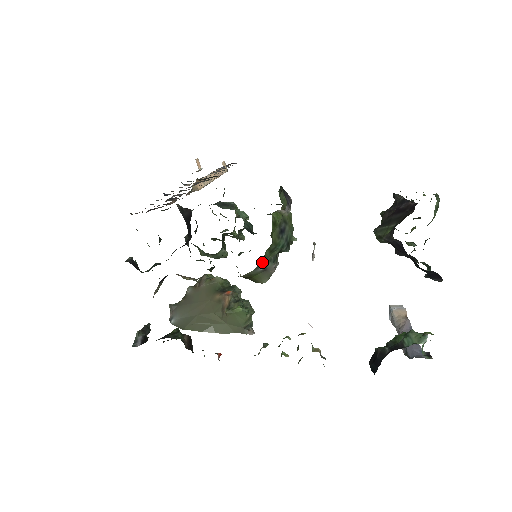
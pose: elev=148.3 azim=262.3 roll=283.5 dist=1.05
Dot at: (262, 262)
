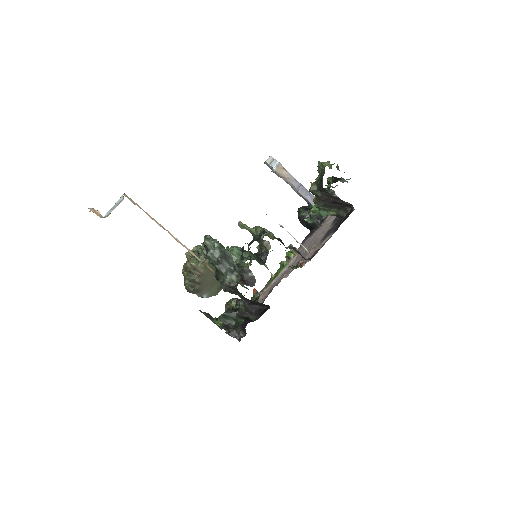
Dot at: occluded
